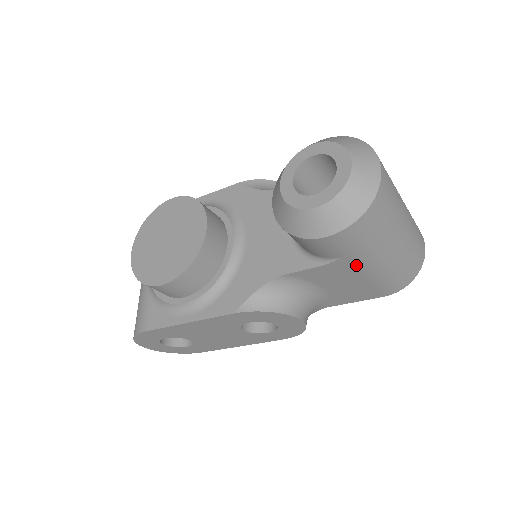
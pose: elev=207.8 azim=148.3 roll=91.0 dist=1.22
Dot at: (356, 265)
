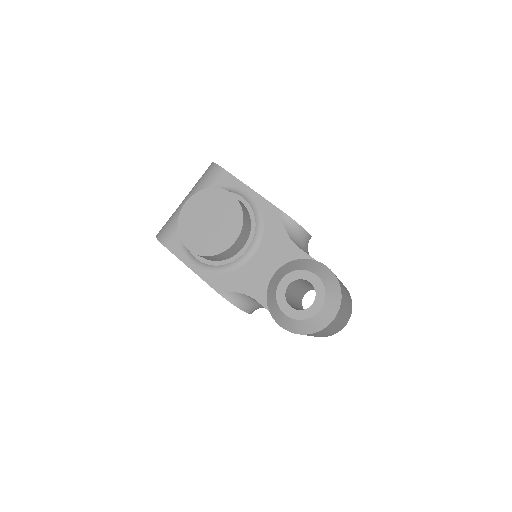
Dot at: occluded
